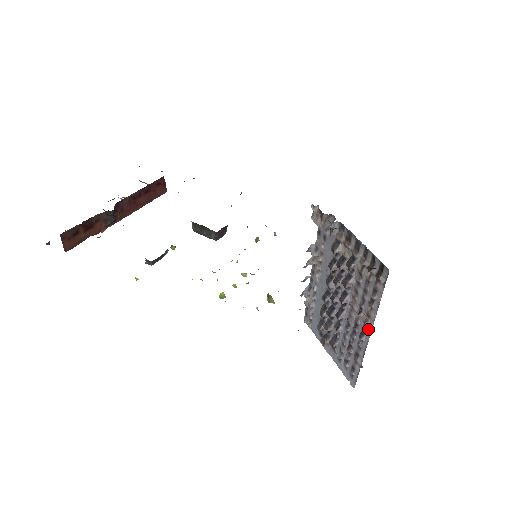
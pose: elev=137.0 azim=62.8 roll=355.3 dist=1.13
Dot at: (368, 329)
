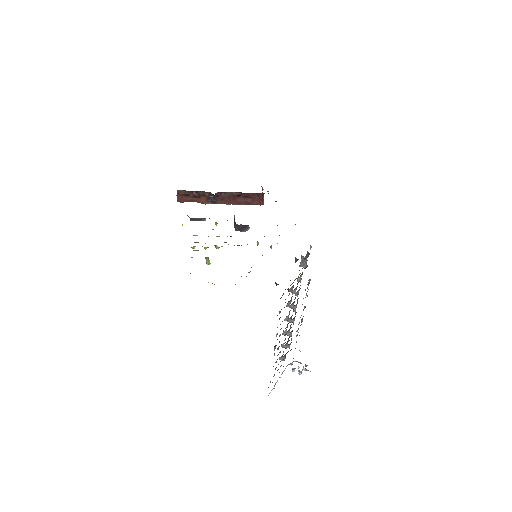
Dot at: occluded
